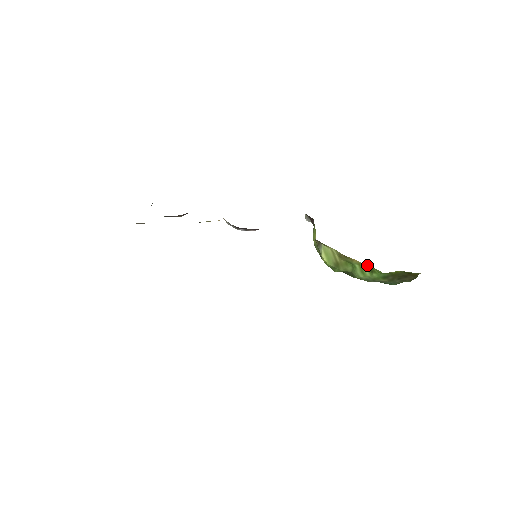
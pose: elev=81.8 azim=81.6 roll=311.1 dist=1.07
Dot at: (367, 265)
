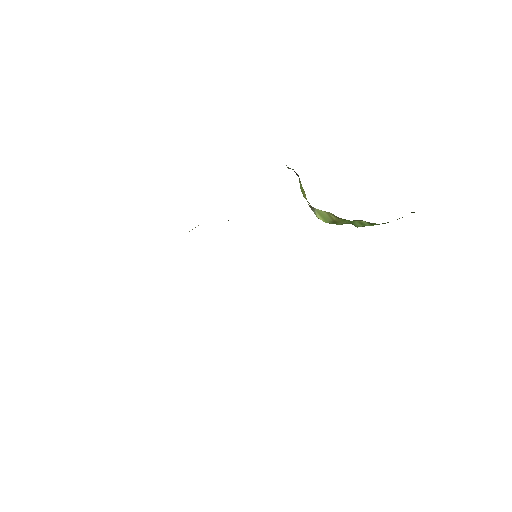
Dot at: (366, 222)
